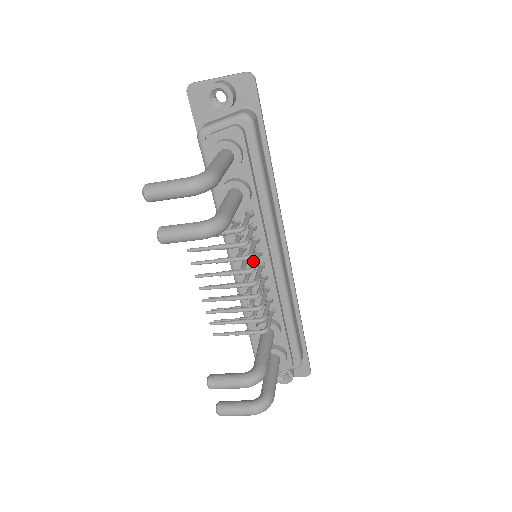
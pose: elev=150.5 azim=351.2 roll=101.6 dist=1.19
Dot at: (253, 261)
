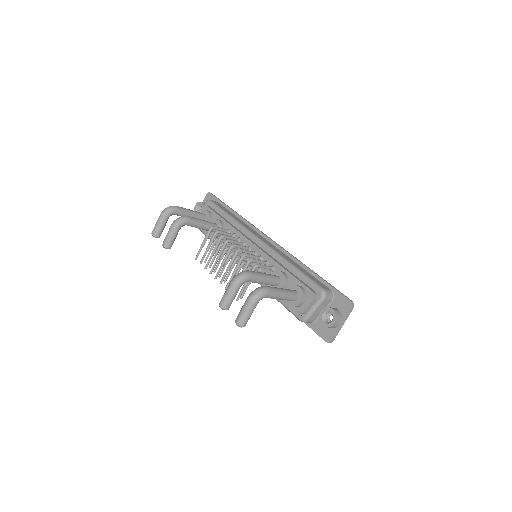
Dot at: (233, 242)
